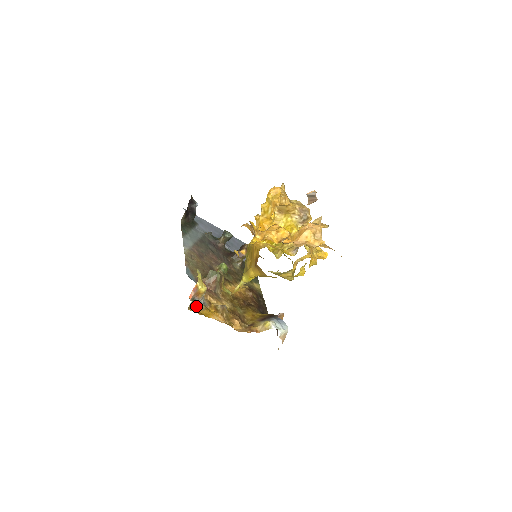
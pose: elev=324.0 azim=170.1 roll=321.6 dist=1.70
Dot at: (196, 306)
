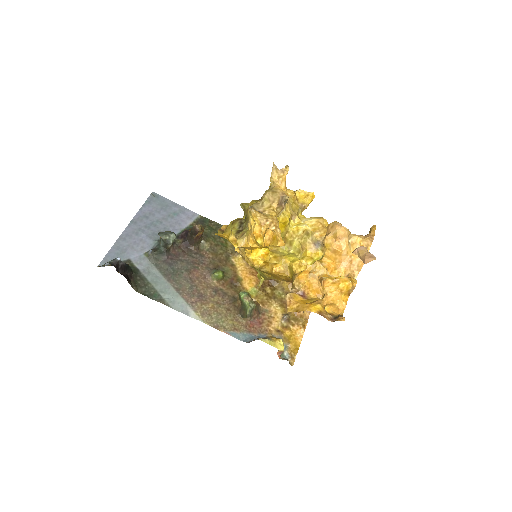
Dot at: (286, 353)
